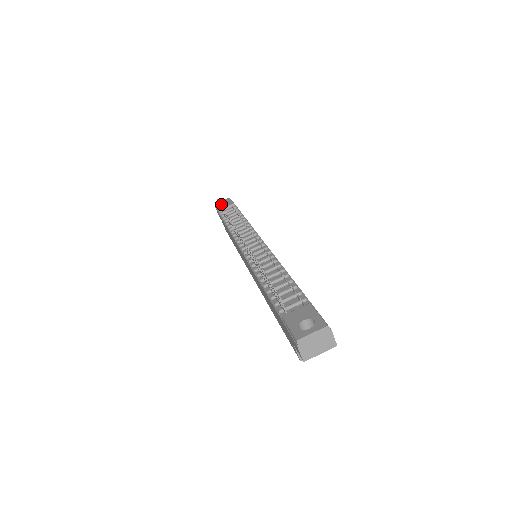
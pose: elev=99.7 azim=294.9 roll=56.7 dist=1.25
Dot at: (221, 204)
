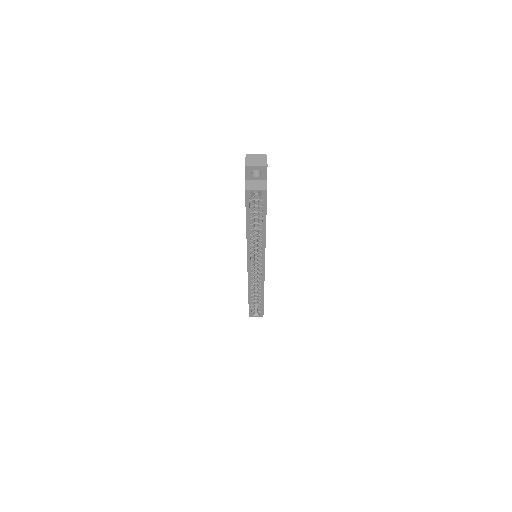
Dot at: occluded
